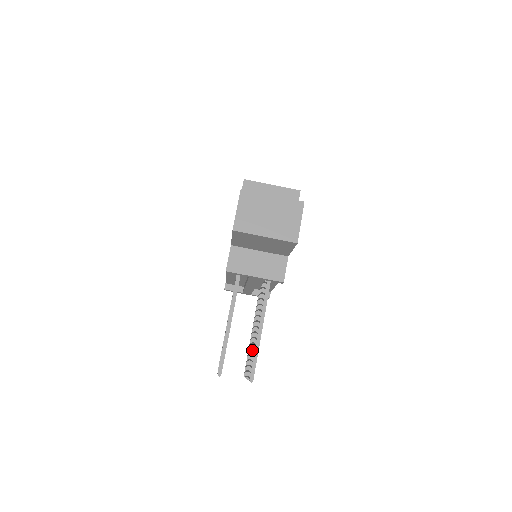
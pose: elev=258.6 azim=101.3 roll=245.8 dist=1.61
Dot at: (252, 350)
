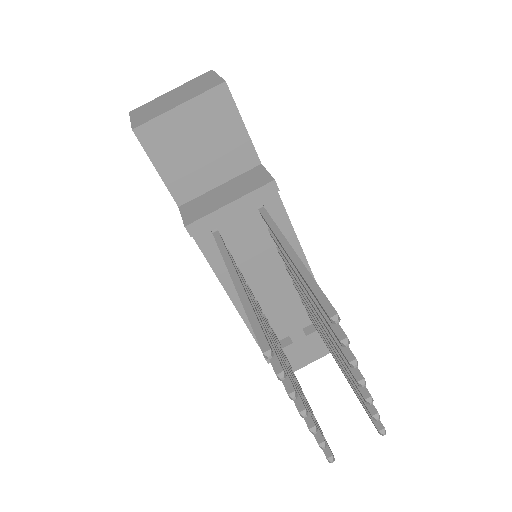
Dot at: (323, 323)
